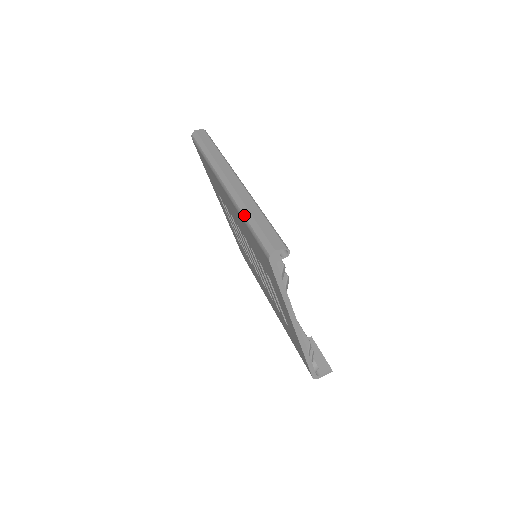
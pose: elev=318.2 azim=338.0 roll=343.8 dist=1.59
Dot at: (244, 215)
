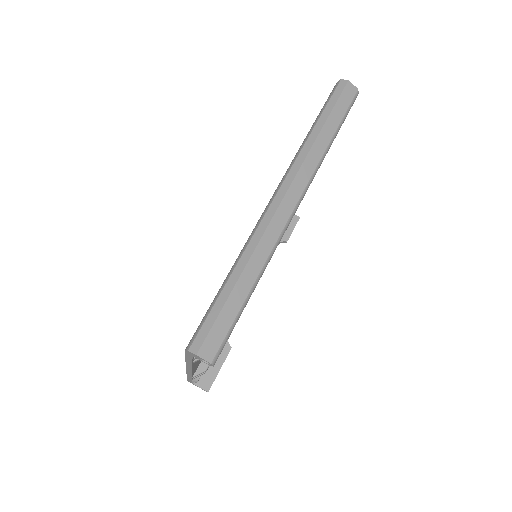
Dot at: (236, 266)
